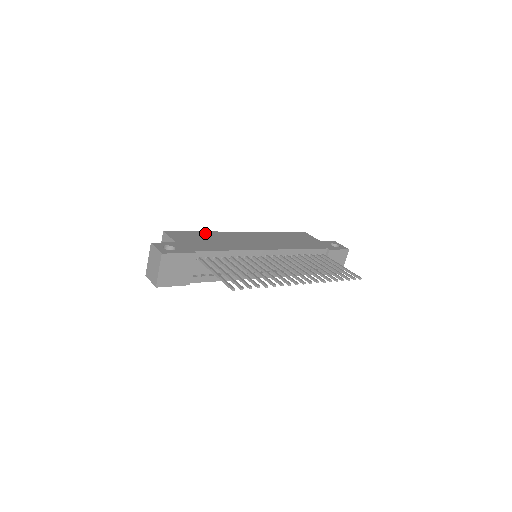
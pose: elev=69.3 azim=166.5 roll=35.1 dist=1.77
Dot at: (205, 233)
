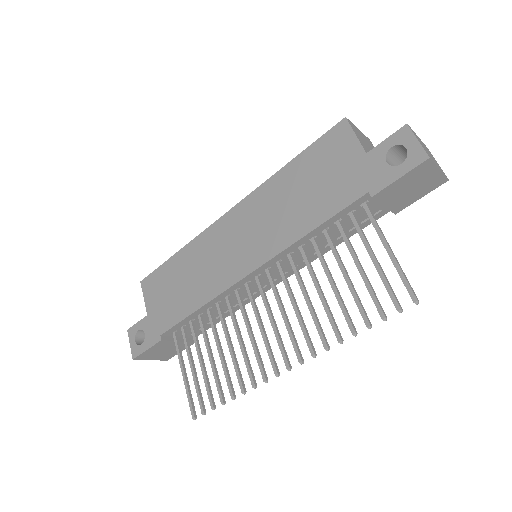
Dot at: (179, 258)
